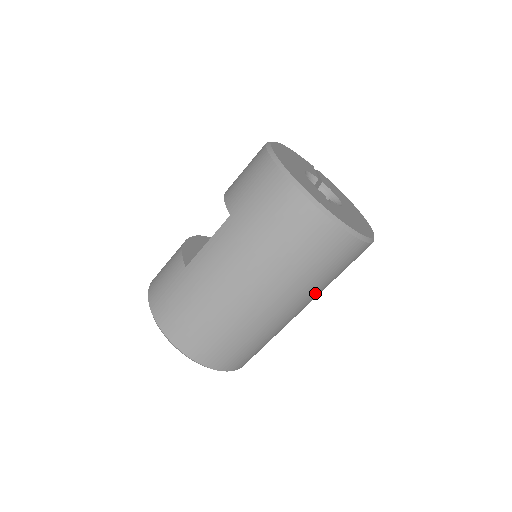
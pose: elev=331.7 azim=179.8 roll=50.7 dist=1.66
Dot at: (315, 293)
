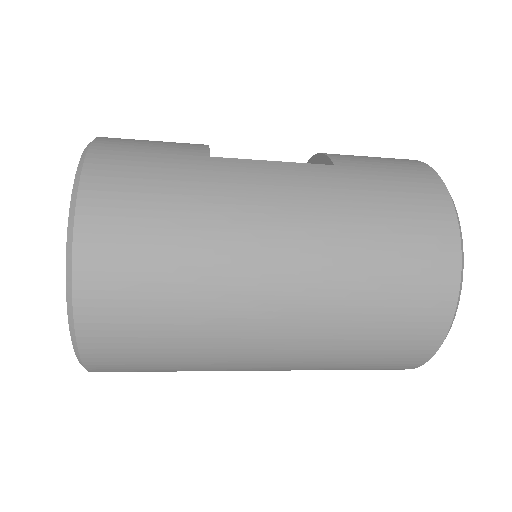
Dot at: (315, 359)
